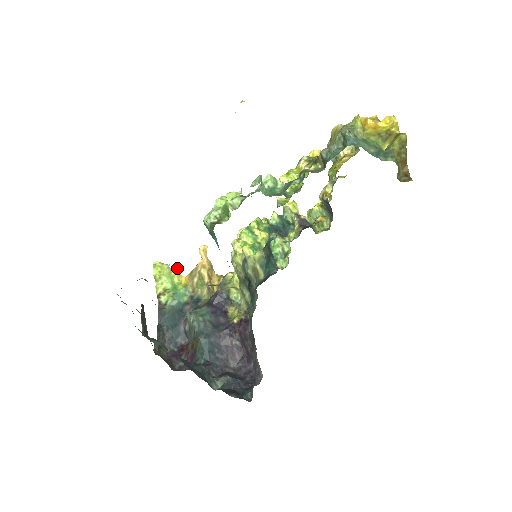
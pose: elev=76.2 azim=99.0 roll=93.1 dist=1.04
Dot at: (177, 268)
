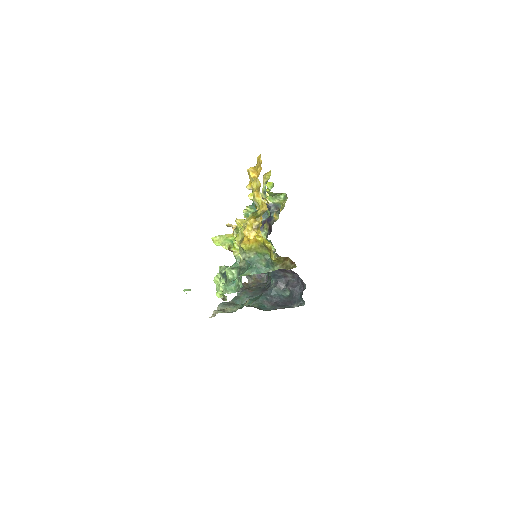
Dot at: (225, 234)
